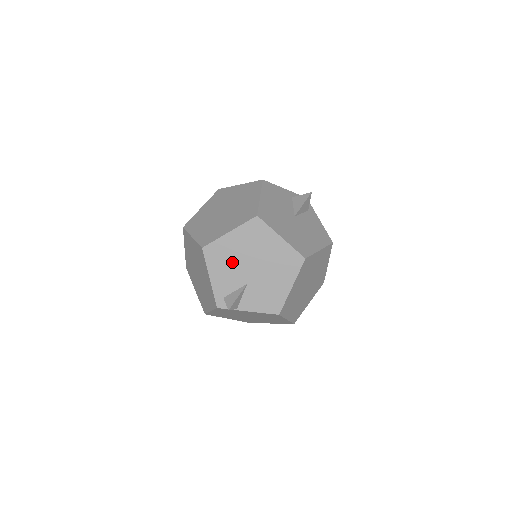
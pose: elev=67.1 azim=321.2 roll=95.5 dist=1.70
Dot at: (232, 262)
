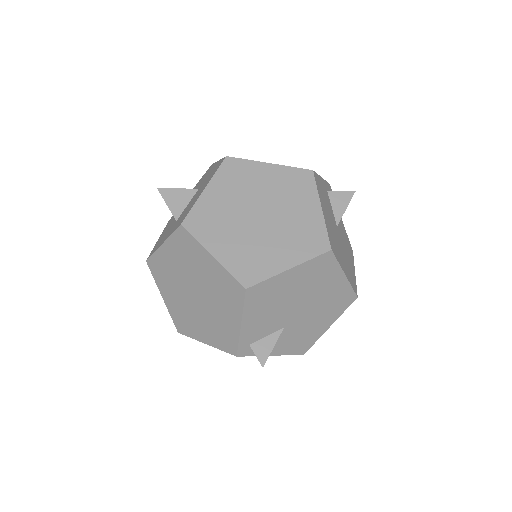
Dot at: (277, 305)
